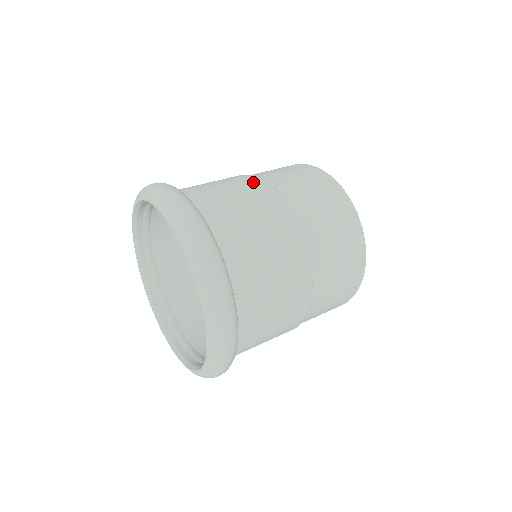
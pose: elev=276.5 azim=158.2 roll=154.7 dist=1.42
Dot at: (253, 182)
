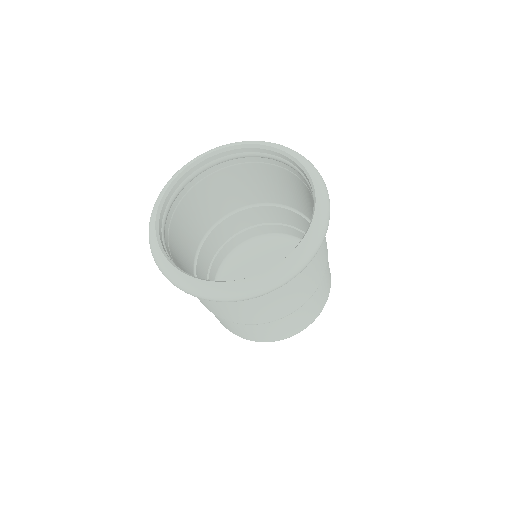
Dot at: occluded
